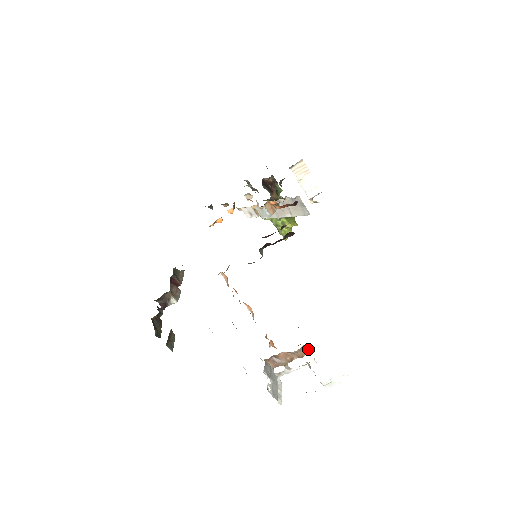
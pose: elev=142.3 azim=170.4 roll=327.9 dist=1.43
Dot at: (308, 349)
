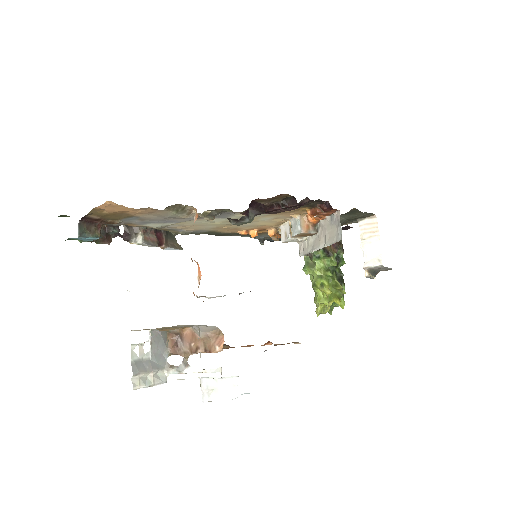
Dot at: (223, 344)
